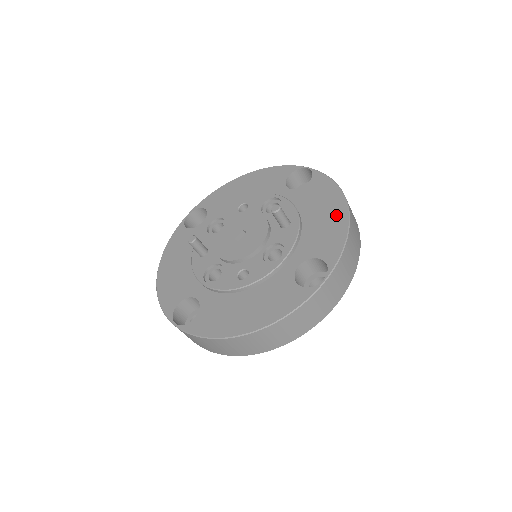
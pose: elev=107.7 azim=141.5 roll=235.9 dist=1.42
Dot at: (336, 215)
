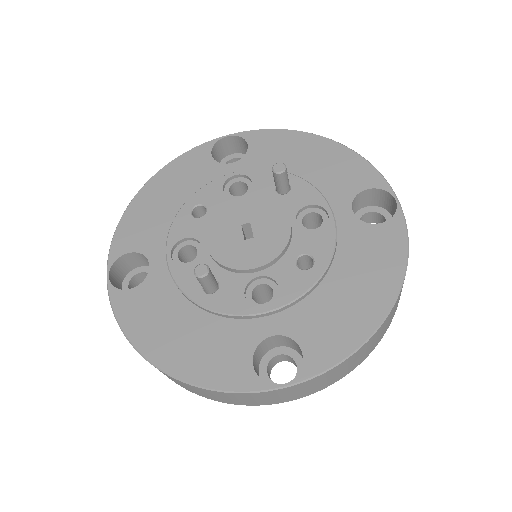
Dot at: (325, 150)
